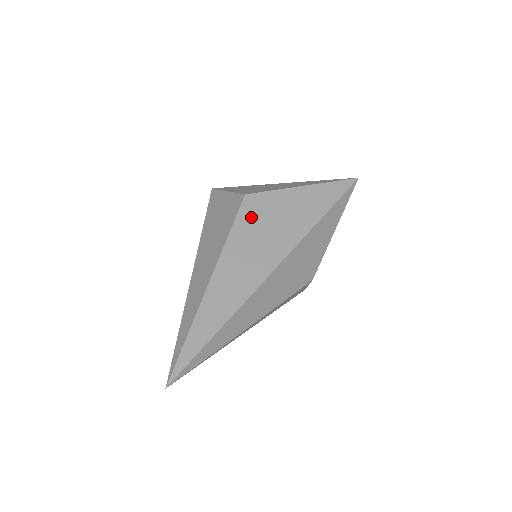
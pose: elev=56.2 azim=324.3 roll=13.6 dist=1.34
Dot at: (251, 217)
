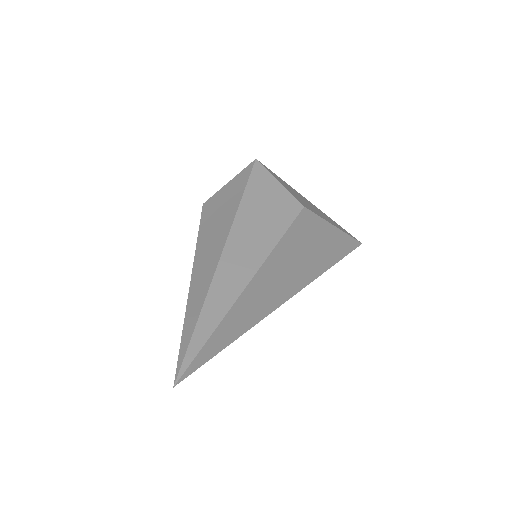
Dot at: (299, 233)
